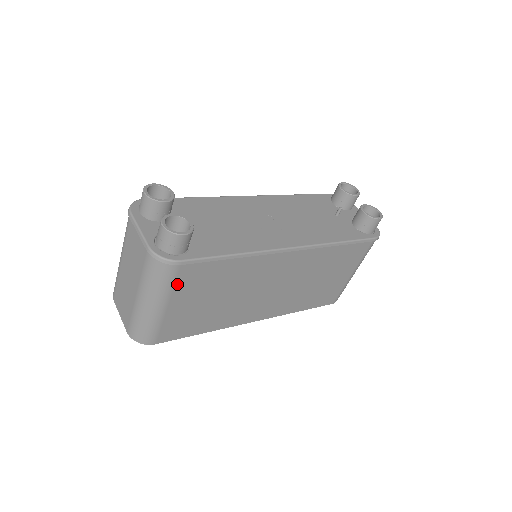
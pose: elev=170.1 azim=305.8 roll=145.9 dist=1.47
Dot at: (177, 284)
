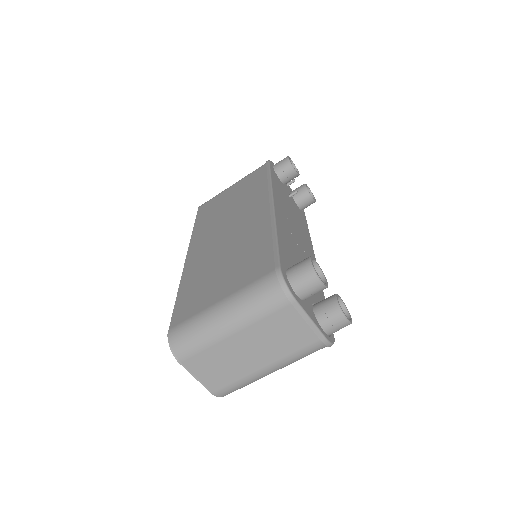
Dot at: occluded
